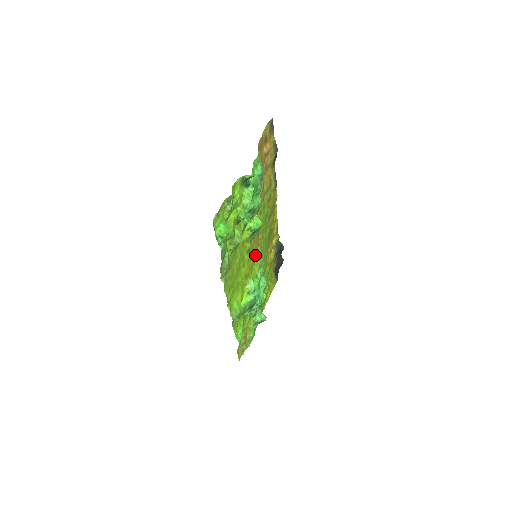
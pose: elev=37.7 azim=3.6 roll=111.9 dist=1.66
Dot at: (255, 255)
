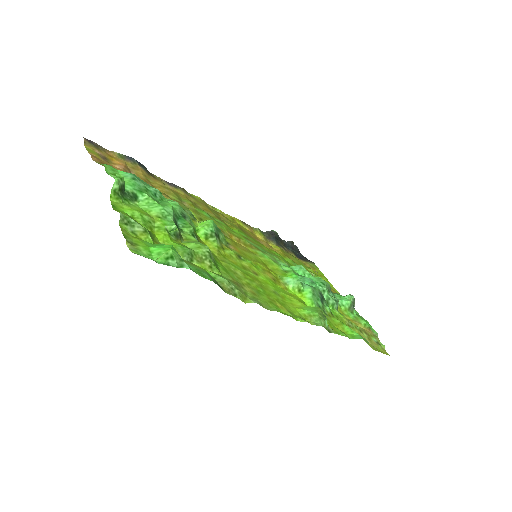
Dot at: (255, 257)
